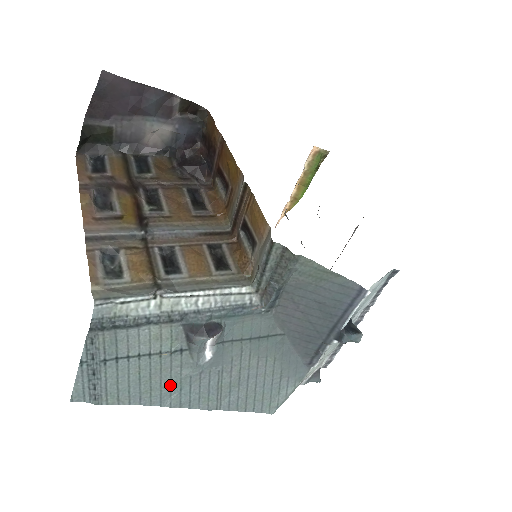
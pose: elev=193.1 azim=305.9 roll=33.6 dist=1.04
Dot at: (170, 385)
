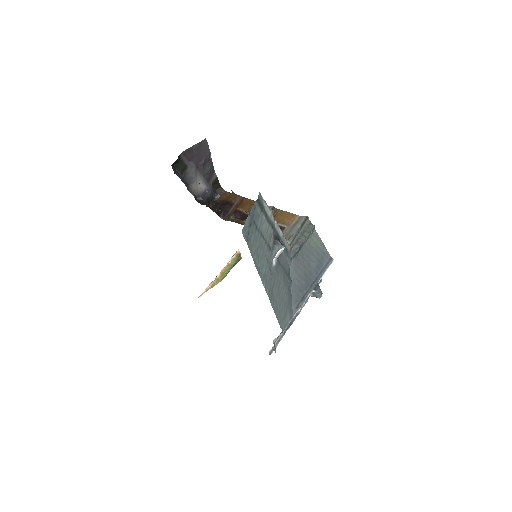
Dot at: (263, 265)
